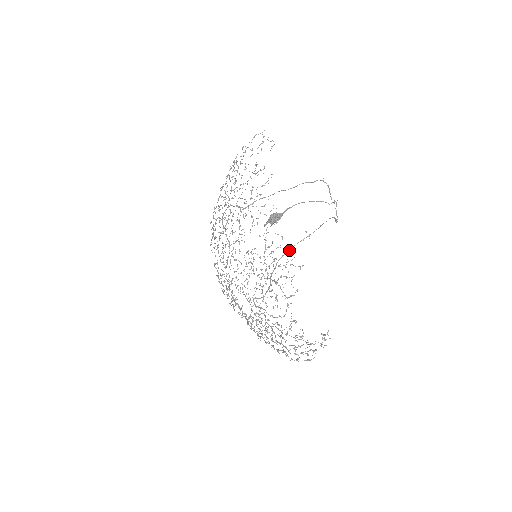
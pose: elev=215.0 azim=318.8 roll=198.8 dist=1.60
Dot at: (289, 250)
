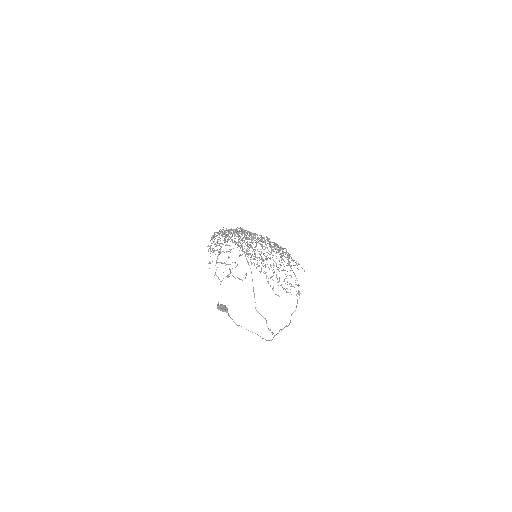
Dot at: (290, 266)
